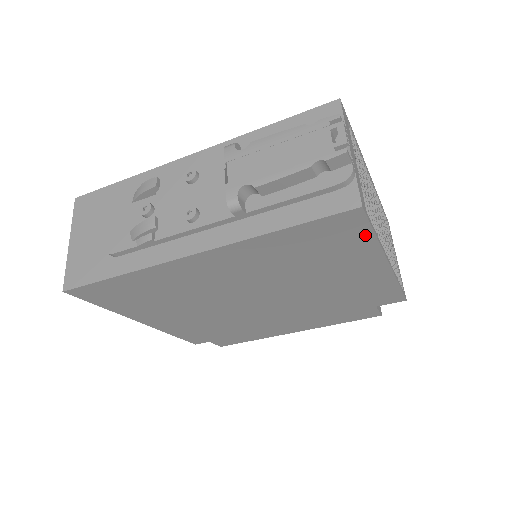
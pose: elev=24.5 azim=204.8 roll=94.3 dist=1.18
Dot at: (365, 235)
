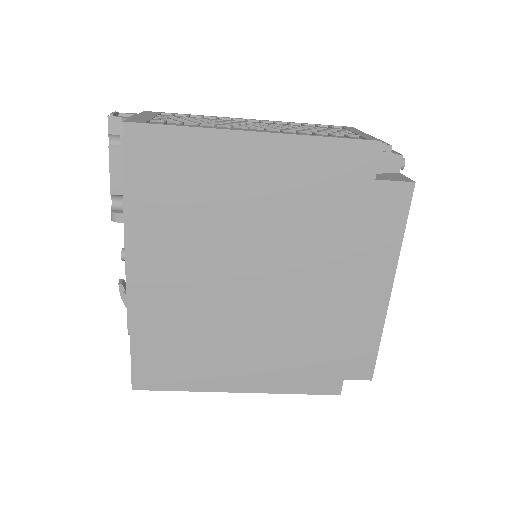
Dot at: (175, 135)
